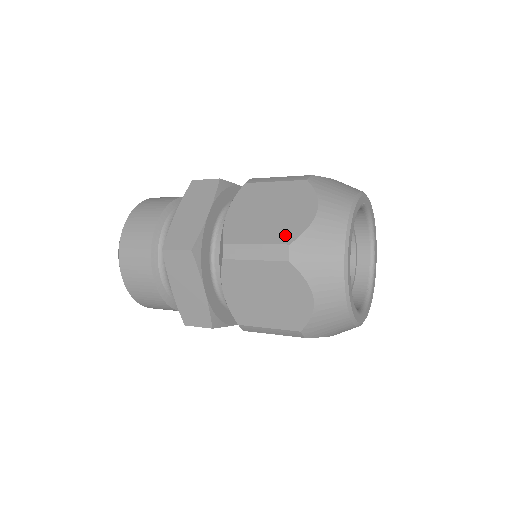
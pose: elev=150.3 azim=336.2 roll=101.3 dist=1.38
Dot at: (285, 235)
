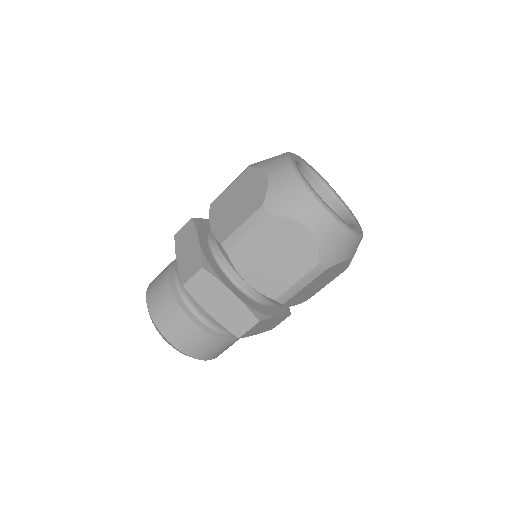
Dot at: (256, 203)
